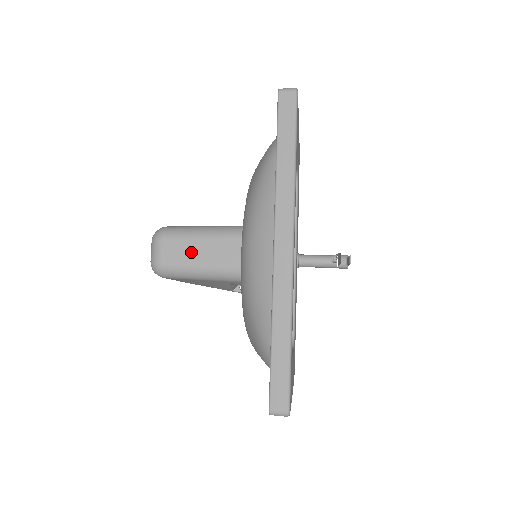
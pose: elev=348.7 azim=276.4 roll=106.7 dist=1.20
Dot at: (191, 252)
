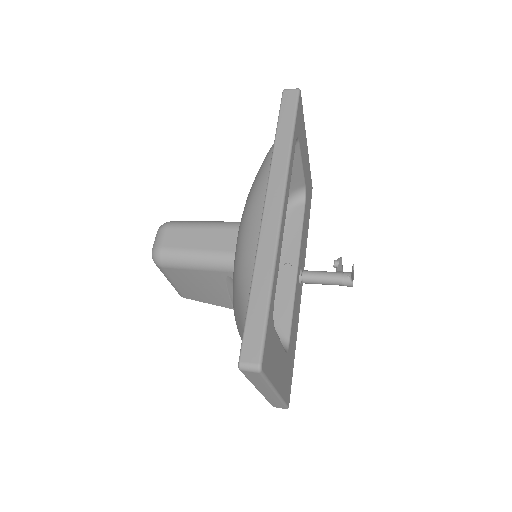
Dot at: (191, 239)
